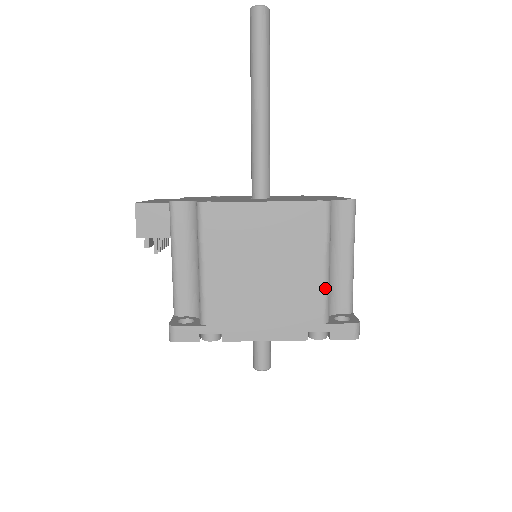
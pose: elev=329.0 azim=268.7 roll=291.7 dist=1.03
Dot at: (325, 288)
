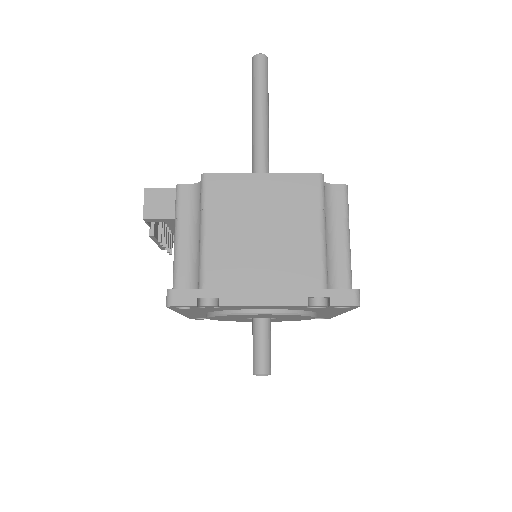
Dot at: (322, 253)
